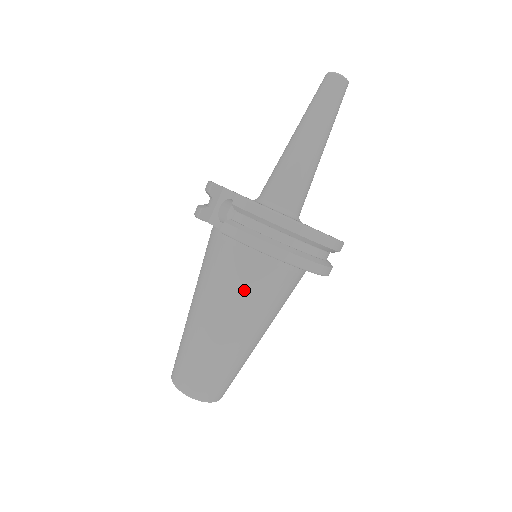
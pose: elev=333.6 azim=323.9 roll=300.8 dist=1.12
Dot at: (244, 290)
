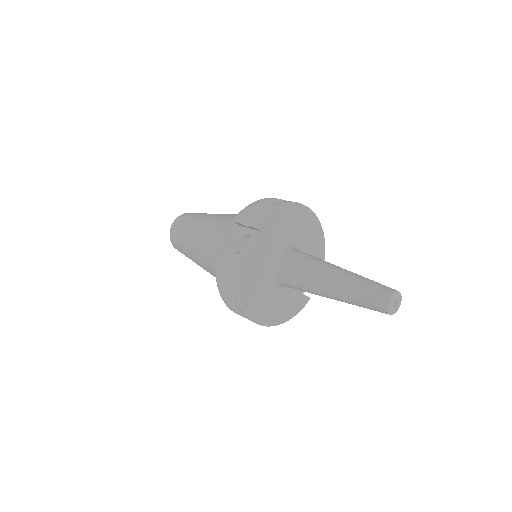
Dot at: (214, 269)
